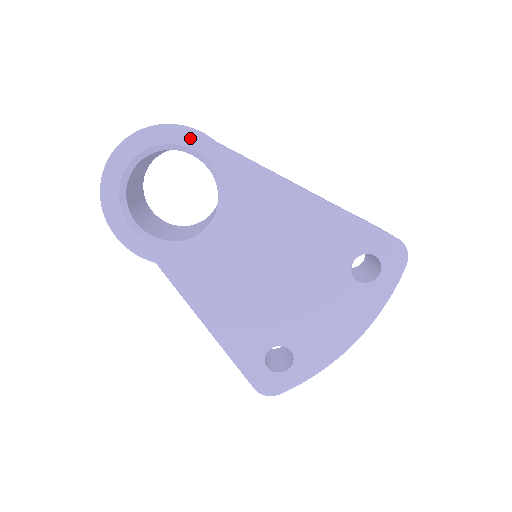
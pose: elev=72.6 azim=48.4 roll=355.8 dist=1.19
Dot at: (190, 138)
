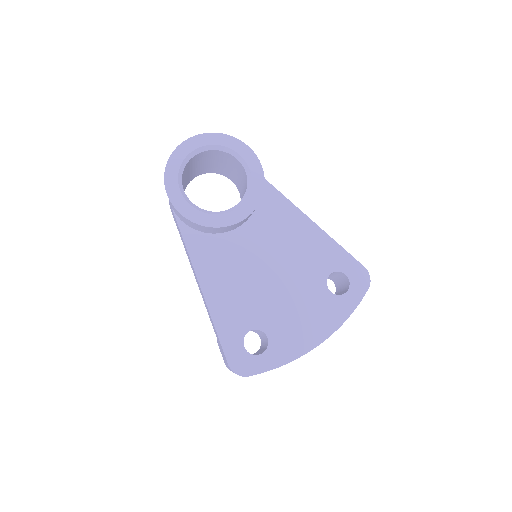
Dot at: (239, 147)
